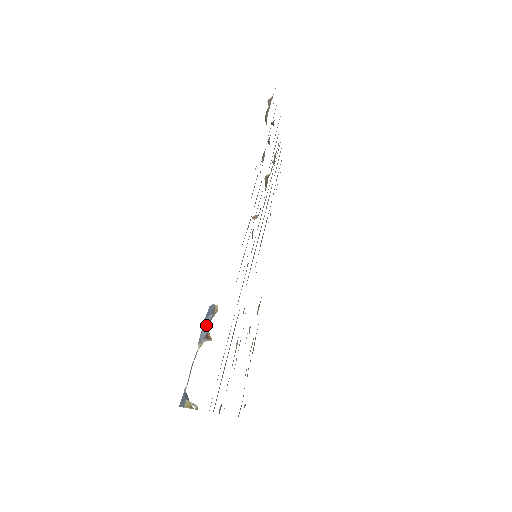
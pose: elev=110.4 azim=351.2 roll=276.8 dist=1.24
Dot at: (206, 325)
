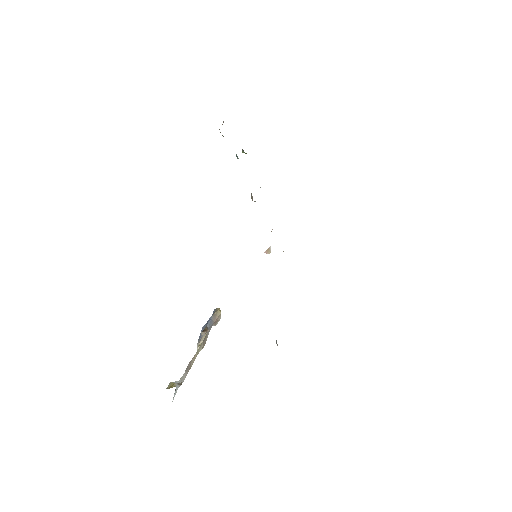
Dot at: (205, 325)
